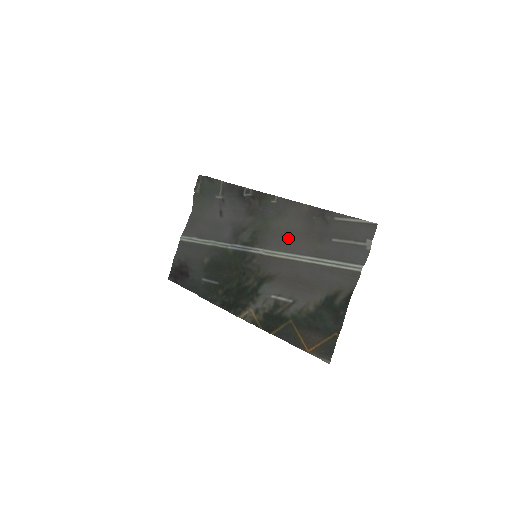
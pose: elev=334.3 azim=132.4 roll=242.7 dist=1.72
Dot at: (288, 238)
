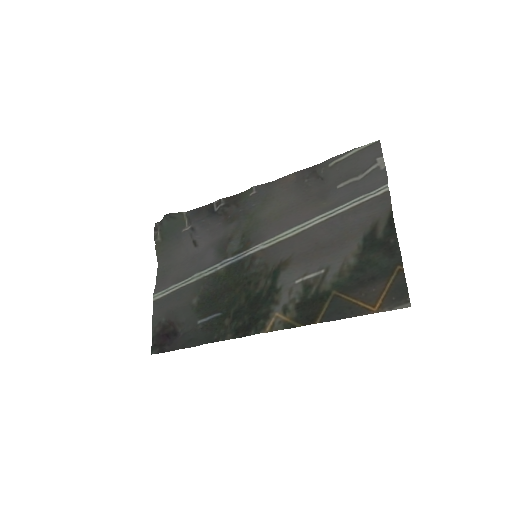
Dot at: (286, 216)
